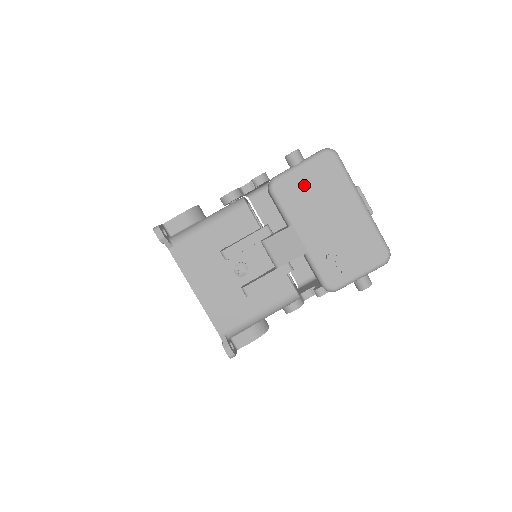
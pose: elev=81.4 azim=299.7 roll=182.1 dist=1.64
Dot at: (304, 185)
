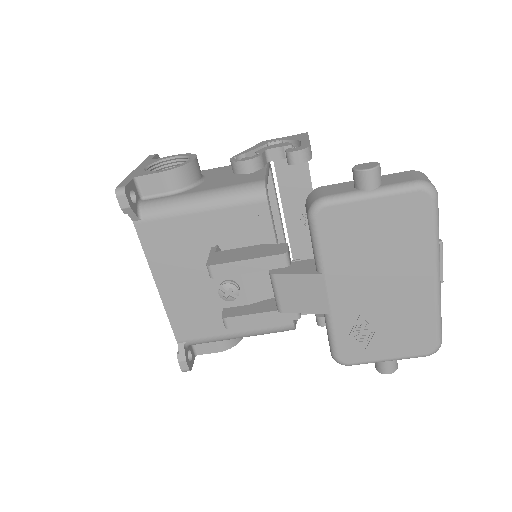
Dot at: (365, 226)
